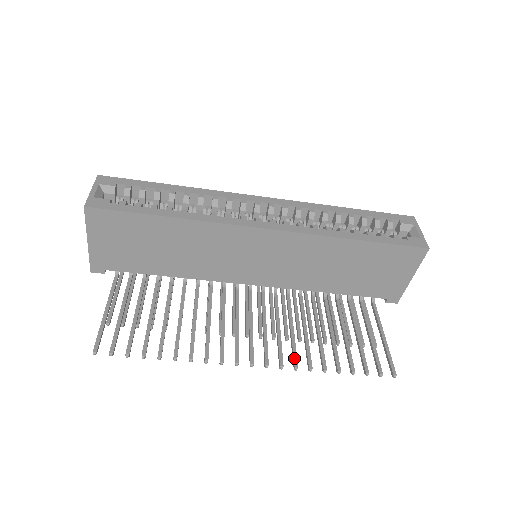
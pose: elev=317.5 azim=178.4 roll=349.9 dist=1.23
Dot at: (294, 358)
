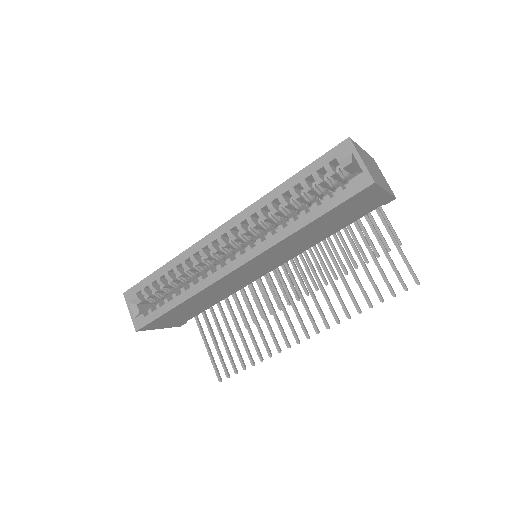
Dot at: (333, 315)
